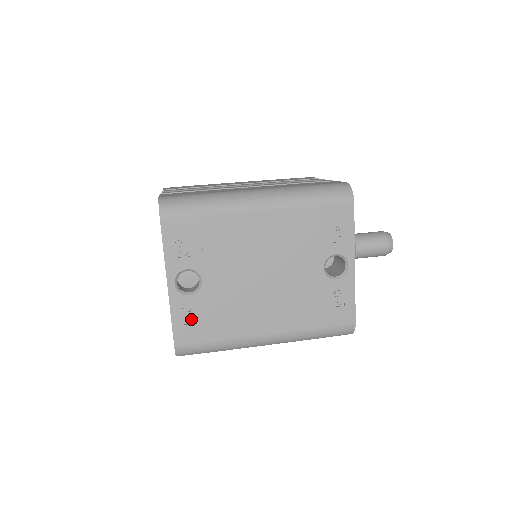
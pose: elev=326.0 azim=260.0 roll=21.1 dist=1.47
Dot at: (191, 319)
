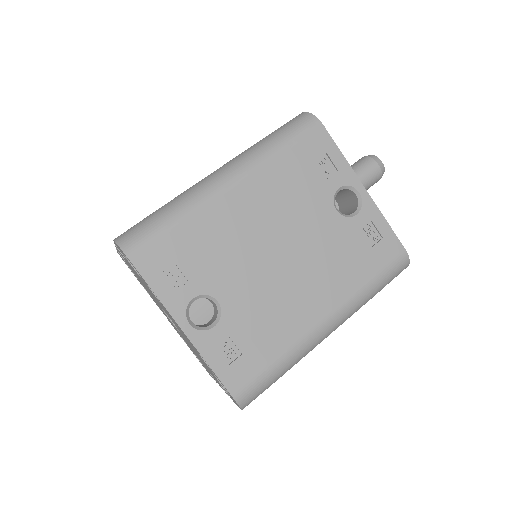
Dot at: (232, 354)
